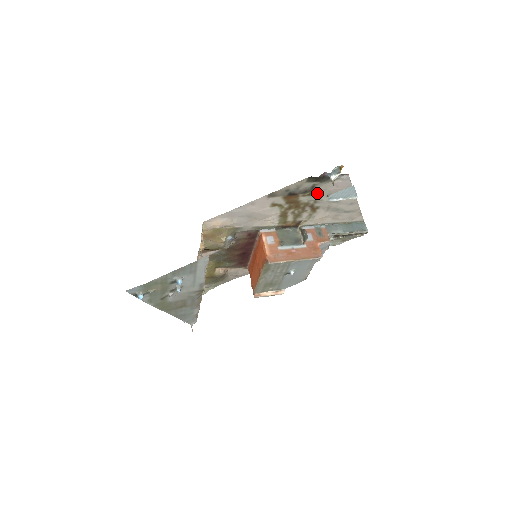
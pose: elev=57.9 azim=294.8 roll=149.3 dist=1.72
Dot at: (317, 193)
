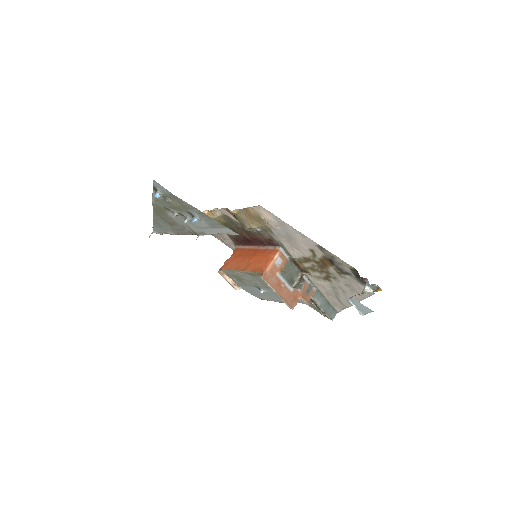
Dot at: (344, 277)
